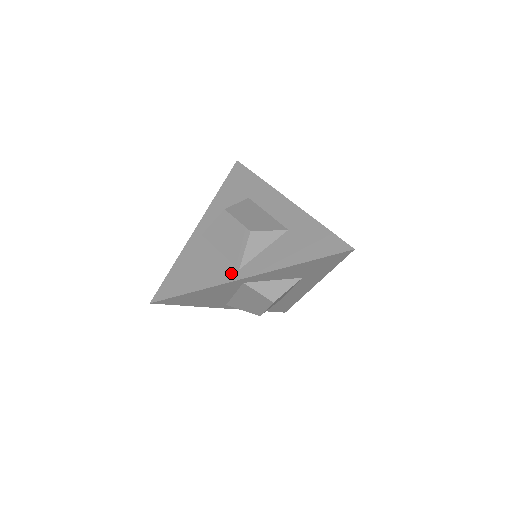
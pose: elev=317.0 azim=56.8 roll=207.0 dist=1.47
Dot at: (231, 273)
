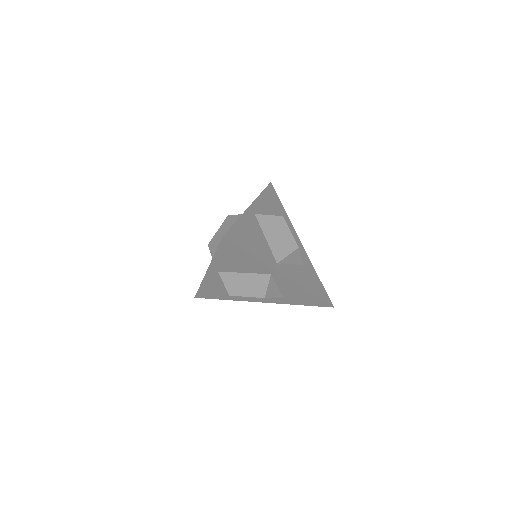
Dot at: occluded
